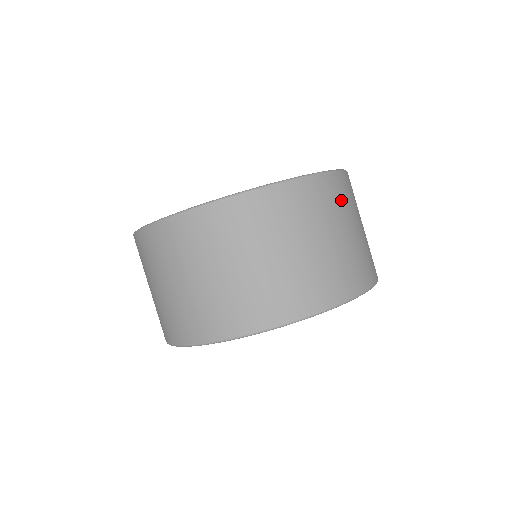
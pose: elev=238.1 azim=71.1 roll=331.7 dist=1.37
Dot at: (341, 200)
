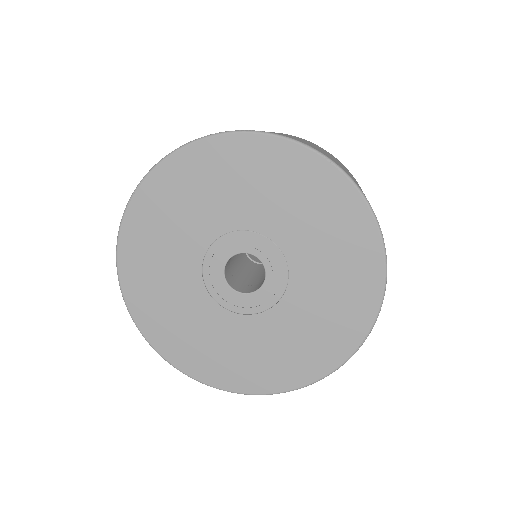
Dot at: occluded
